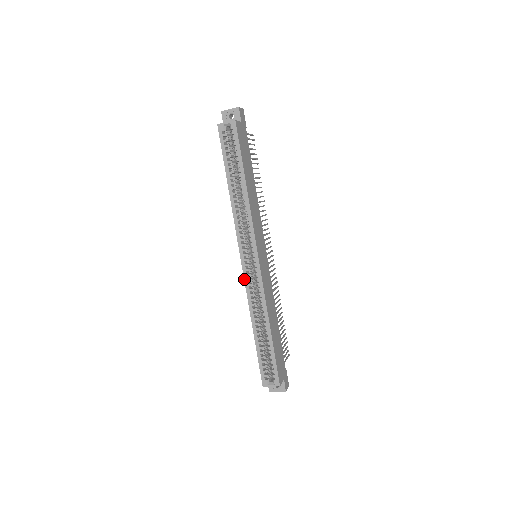
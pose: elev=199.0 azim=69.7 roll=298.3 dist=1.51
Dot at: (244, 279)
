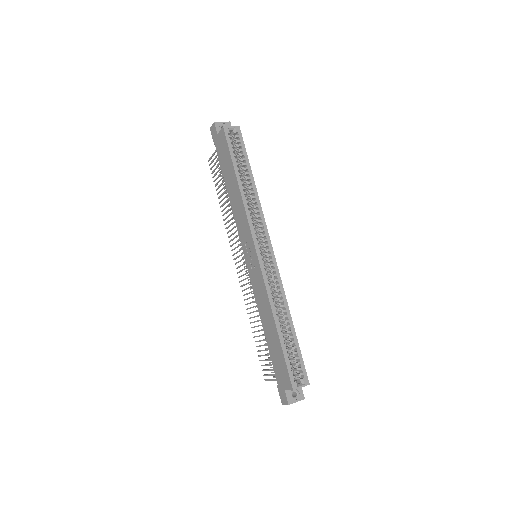
Dot at: (261, 271)
